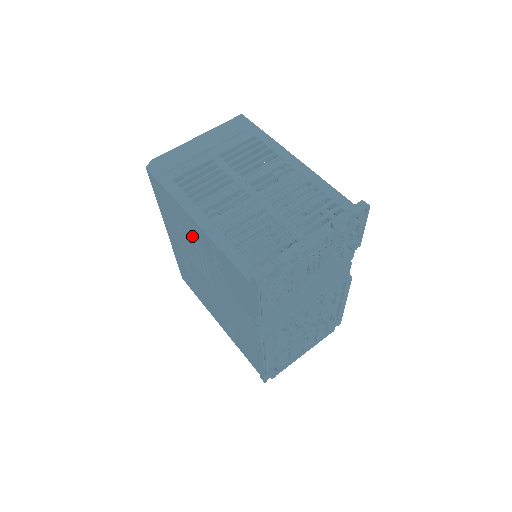
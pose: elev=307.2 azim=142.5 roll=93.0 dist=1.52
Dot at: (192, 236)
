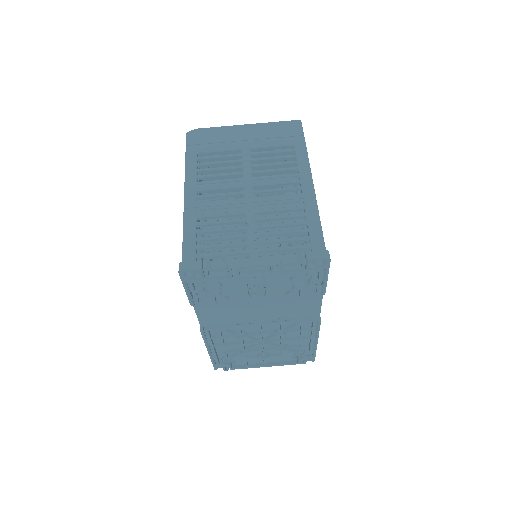
Dot at: occluded
